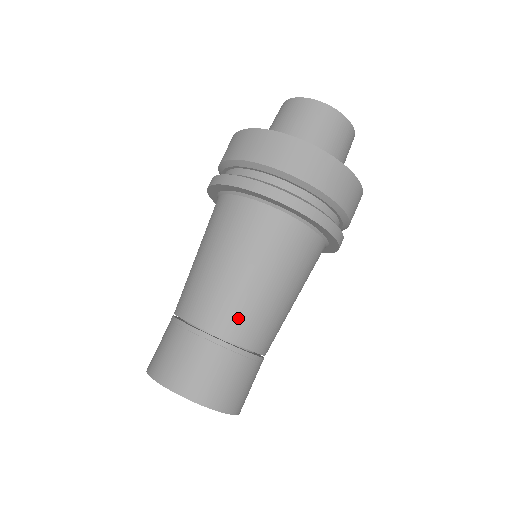
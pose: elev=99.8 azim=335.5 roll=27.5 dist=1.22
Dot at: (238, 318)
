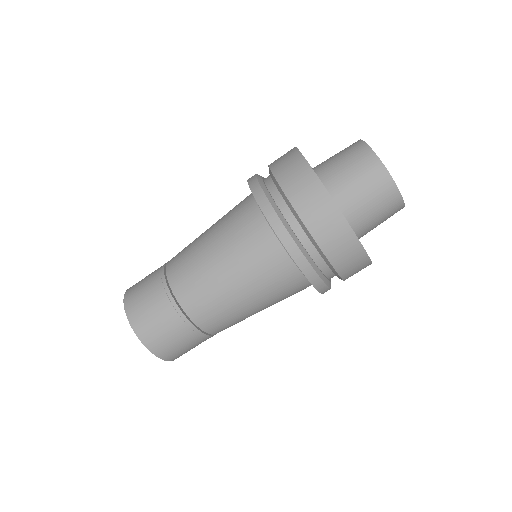
Dot at: (220, 322)
